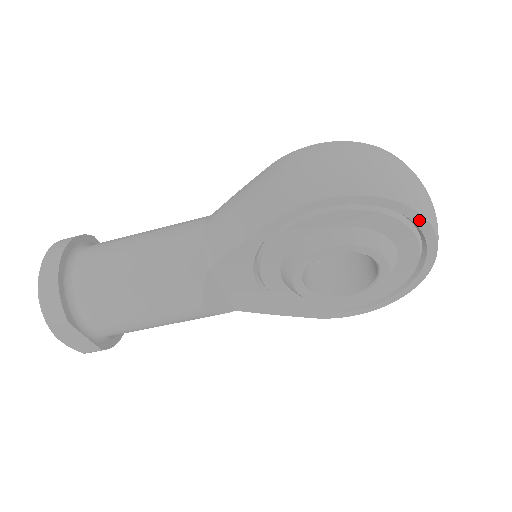
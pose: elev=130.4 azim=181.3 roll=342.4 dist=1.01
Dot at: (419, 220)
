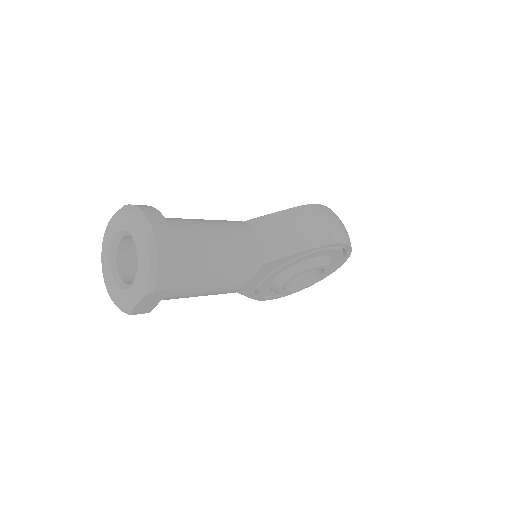
Dot at: (346, 259)
